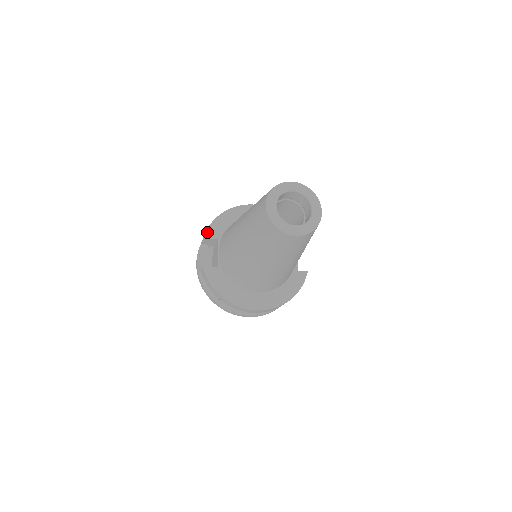
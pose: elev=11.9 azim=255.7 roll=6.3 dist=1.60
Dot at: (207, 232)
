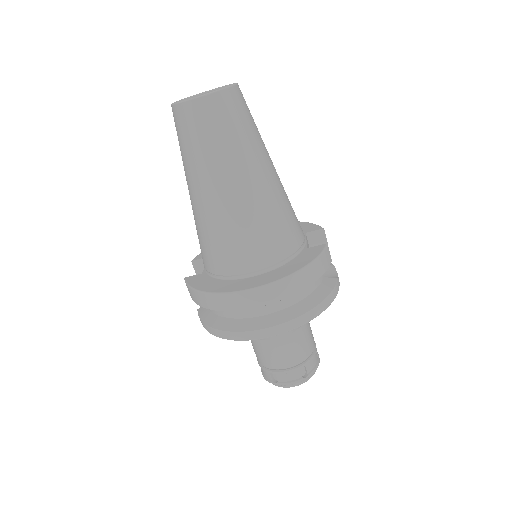
Dot at: (197, 256)
